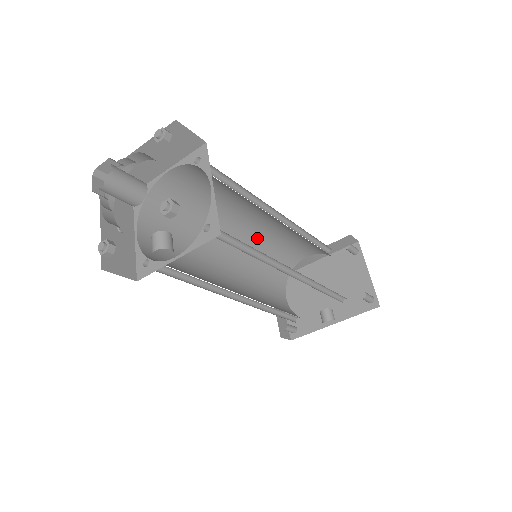
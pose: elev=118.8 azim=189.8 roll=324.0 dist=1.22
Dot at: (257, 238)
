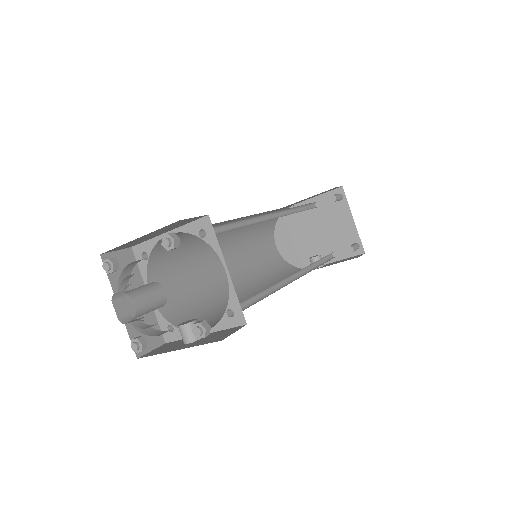
Dot at: occluded
